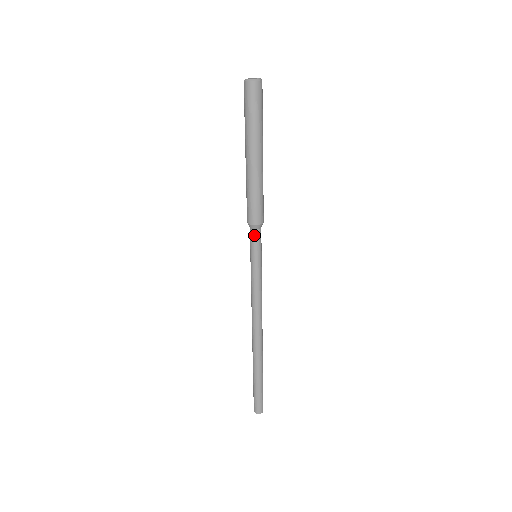
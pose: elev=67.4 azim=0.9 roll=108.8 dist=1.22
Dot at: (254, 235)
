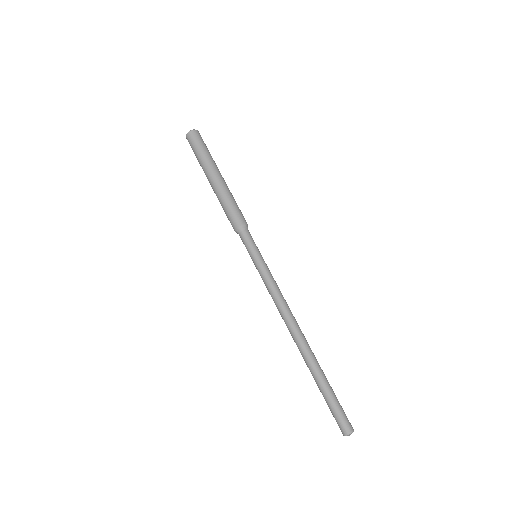
Dot at: (244, 236)
